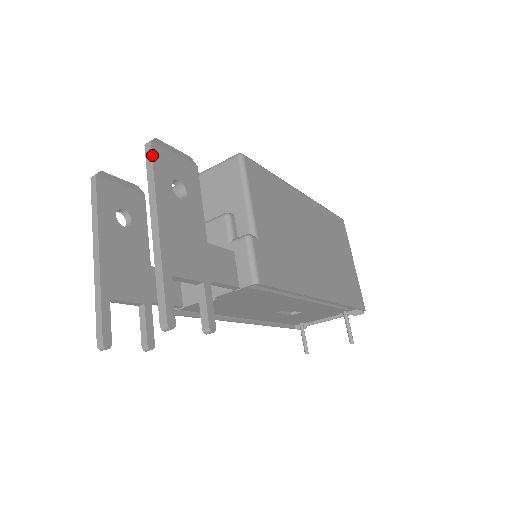
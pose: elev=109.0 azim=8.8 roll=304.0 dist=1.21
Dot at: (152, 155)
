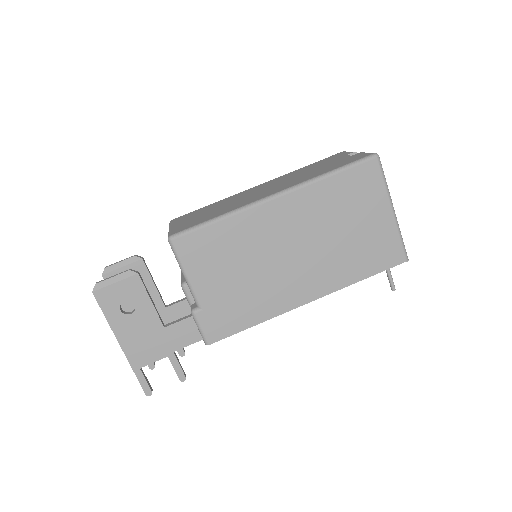
Dot at: (97, 302)
